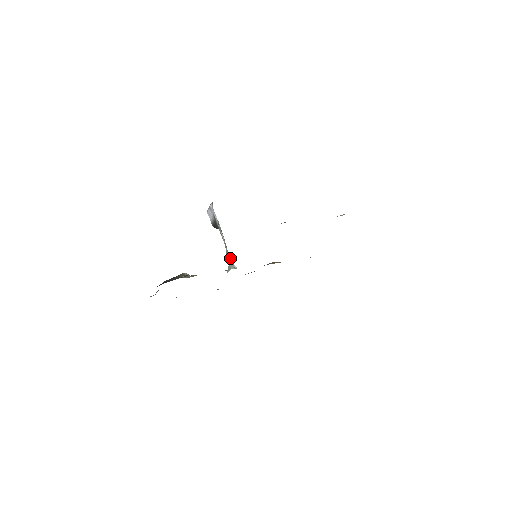
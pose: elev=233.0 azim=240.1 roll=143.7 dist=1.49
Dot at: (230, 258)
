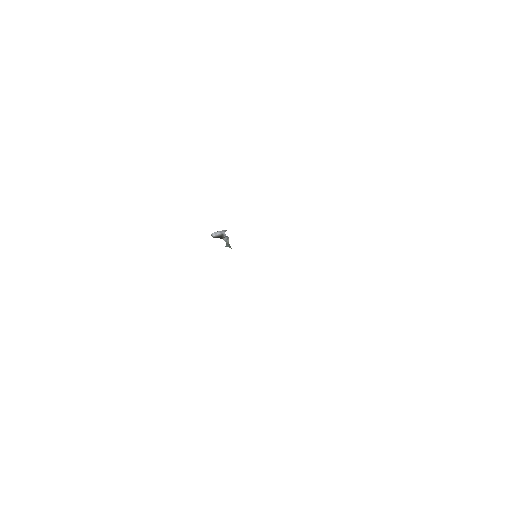
Dot at: occluded
